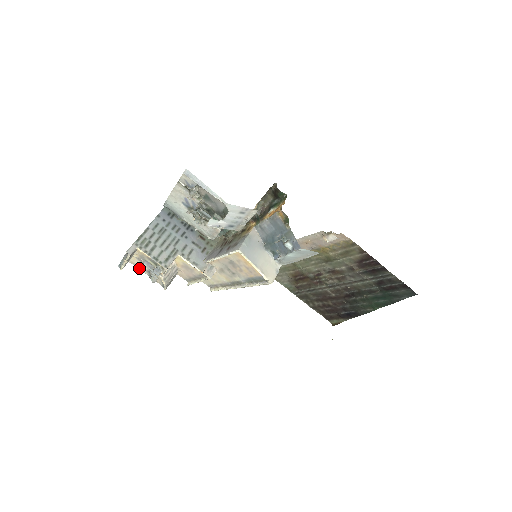
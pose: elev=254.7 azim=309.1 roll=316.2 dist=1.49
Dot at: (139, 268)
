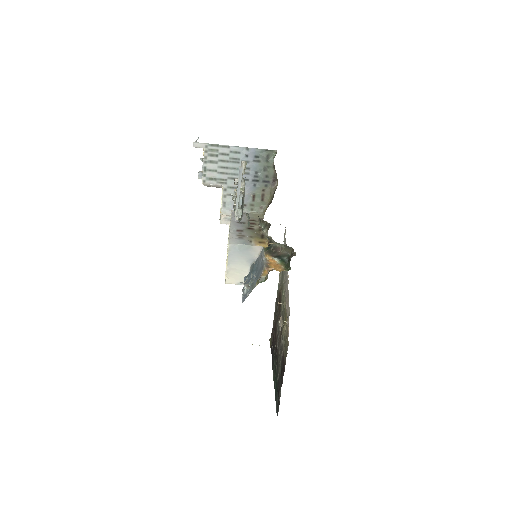
Dot at: occluded
